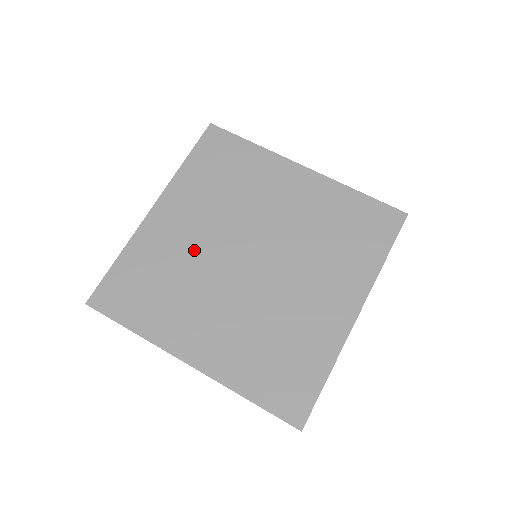
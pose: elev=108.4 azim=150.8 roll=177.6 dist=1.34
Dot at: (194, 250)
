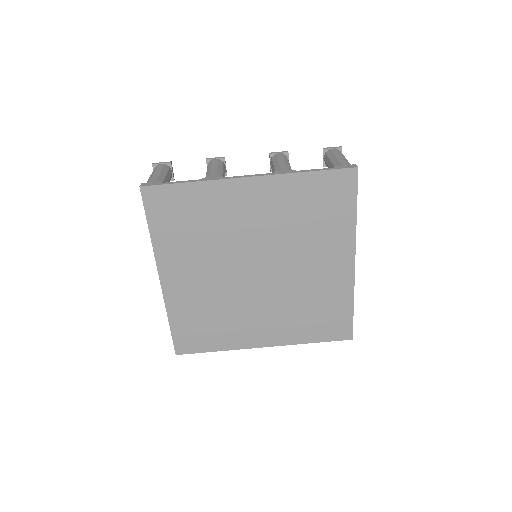
Dot at: (215, 289)
